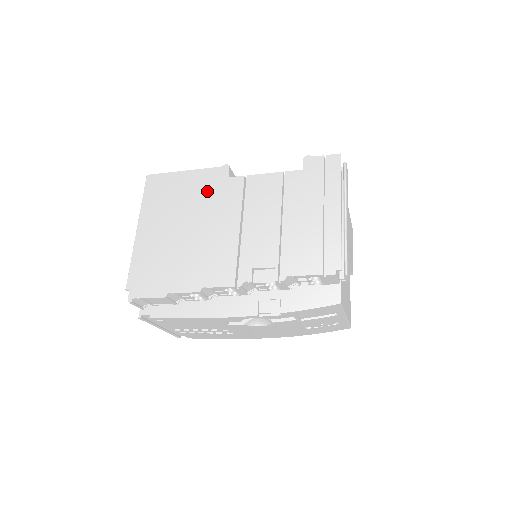
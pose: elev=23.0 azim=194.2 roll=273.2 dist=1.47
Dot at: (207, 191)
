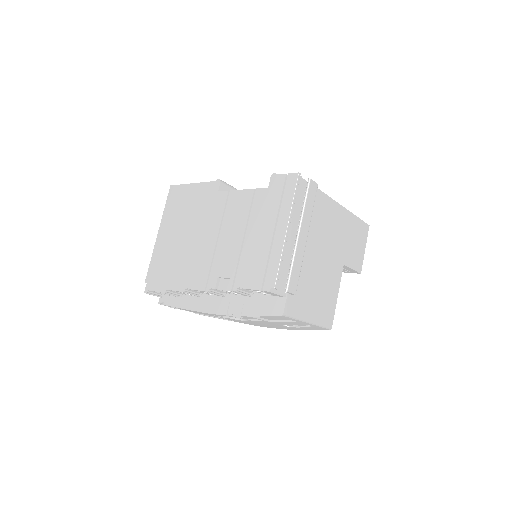
Dot at: (203, 203)
